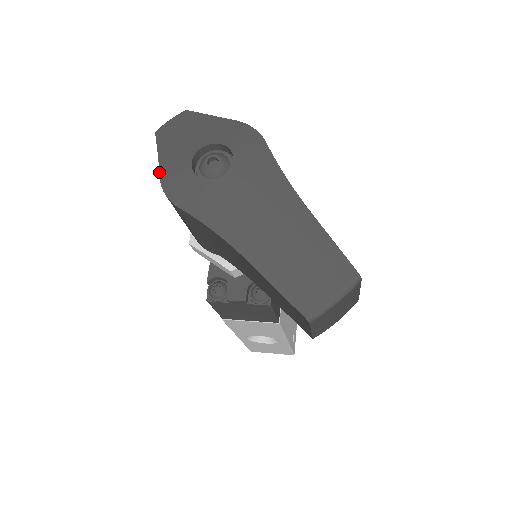
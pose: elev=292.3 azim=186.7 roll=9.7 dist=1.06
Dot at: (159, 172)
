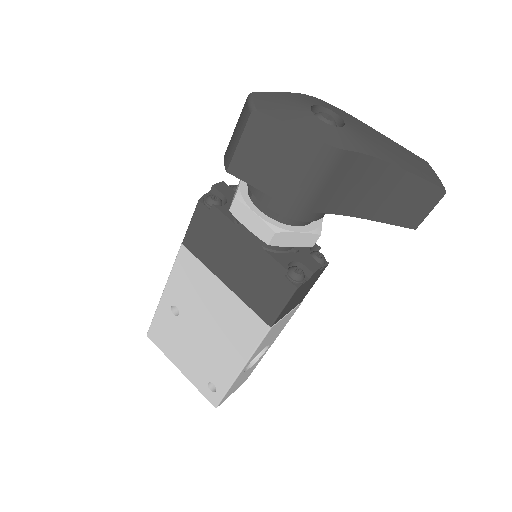
Dot at: (306, 133)
